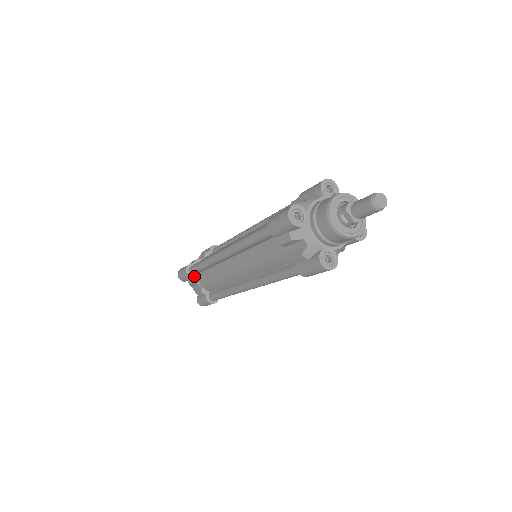
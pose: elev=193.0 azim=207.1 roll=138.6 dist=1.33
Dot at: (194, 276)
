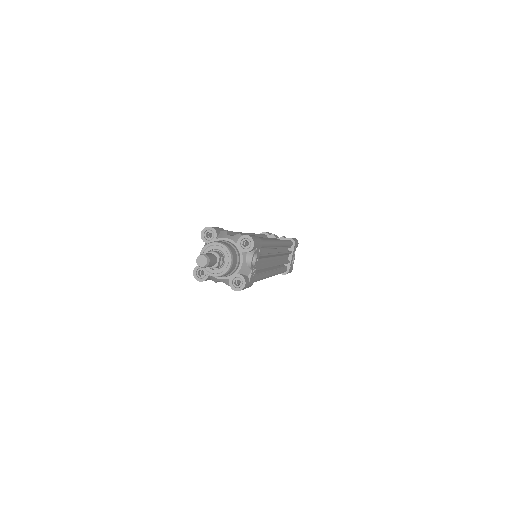
Dot at: occluded
